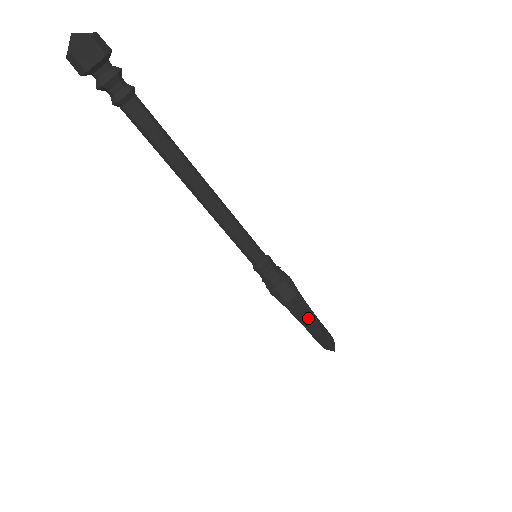
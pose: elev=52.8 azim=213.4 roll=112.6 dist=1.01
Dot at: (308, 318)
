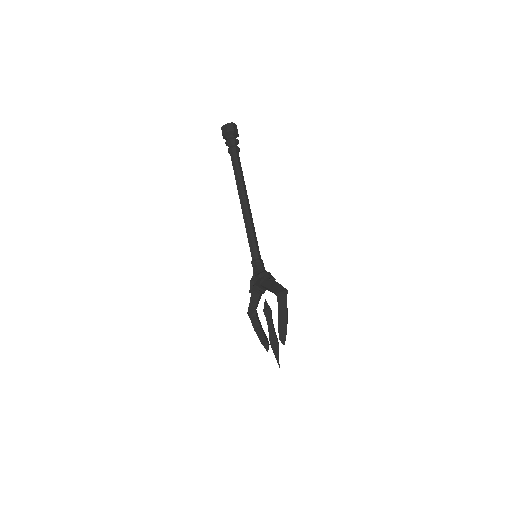
Dot at: (280, 284)
